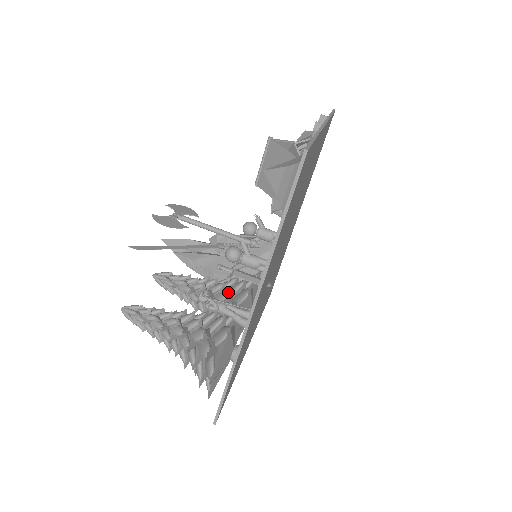
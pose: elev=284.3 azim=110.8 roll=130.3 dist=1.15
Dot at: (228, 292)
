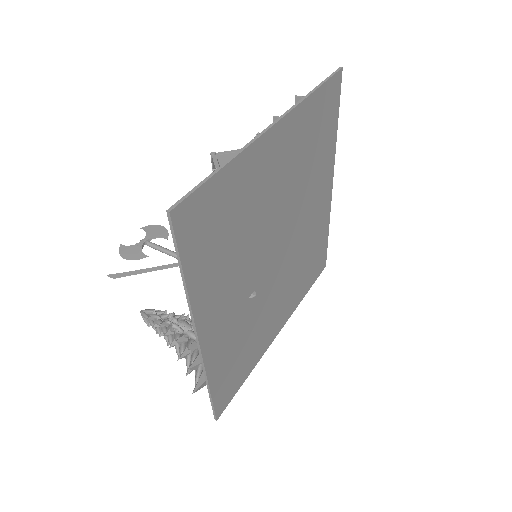
Dot at: occluded
